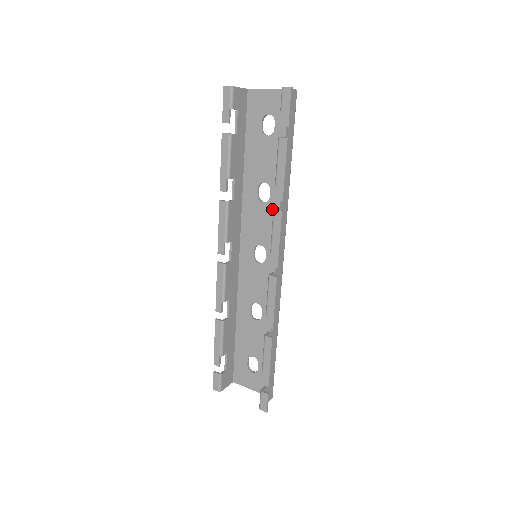
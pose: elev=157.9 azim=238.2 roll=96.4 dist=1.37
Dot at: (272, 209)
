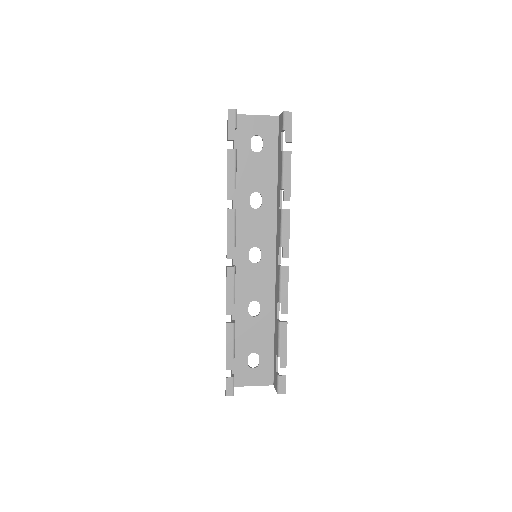
Dot at: (265, 213)
